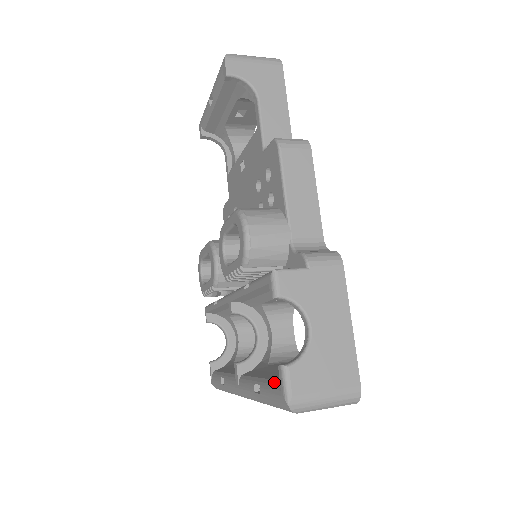
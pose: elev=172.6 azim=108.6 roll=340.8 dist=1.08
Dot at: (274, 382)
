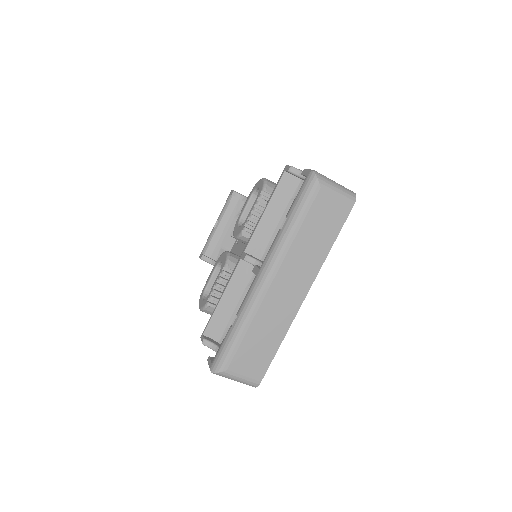
Dot at: (298, 192)
